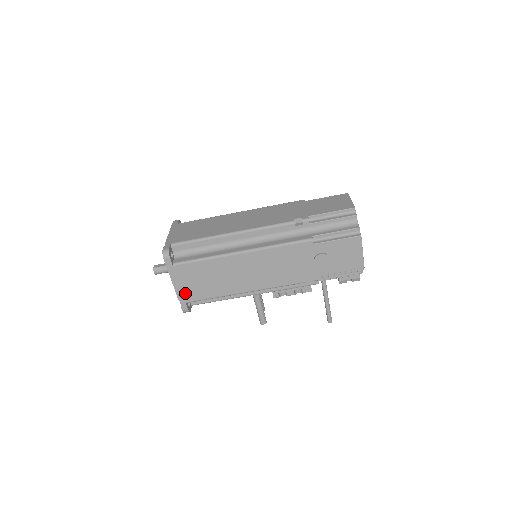
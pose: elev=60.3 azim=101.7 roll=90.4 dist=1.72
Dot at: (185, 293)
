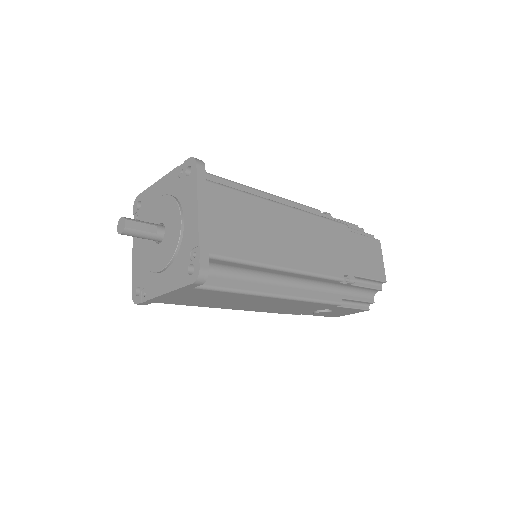
Dot at: (166, 299)
